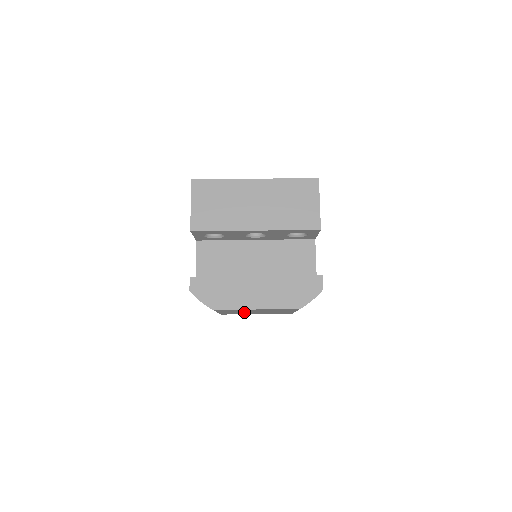
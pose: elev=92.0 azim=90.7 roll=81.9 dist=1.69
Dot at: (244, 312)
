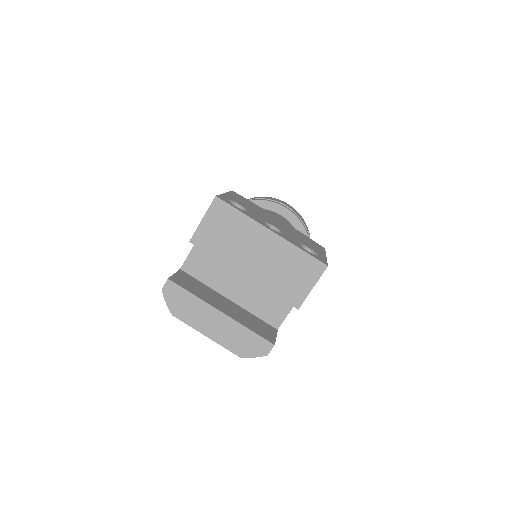
Dot at: occluded
